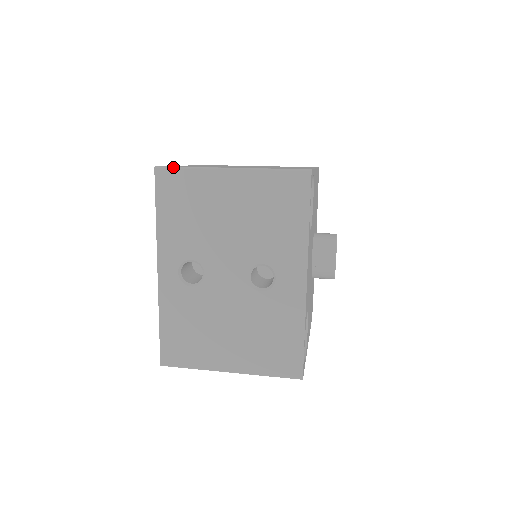
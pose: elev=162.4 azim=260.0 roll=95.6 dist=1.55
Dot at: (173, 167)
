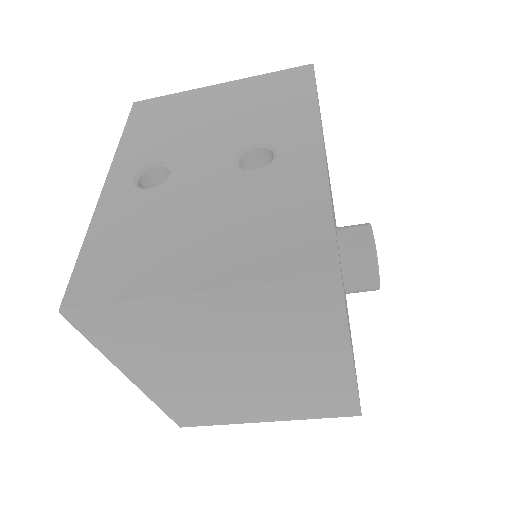
Dot at: (155, 97)
